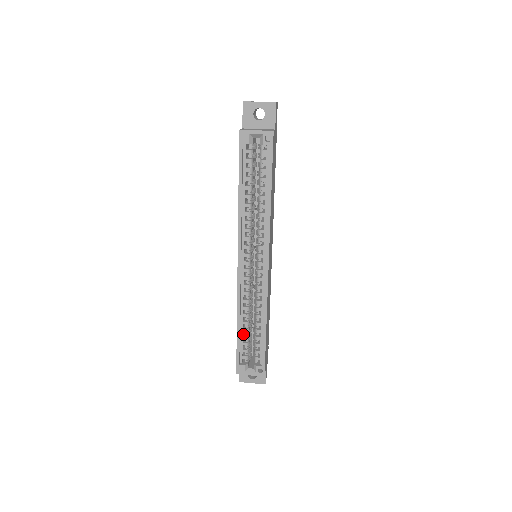
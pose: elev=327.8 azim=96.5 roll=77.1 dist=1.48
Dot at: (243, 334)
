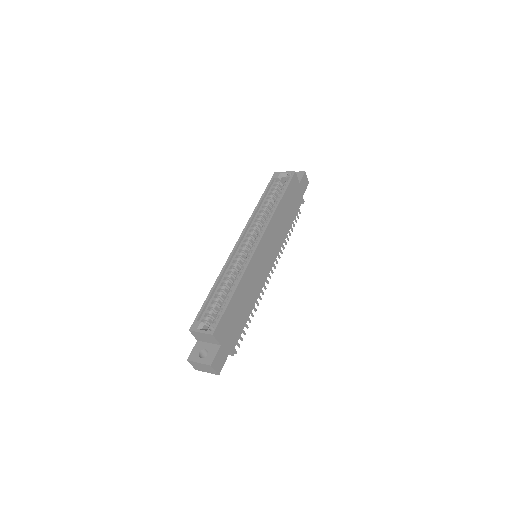
Dot at: (215, 299)
